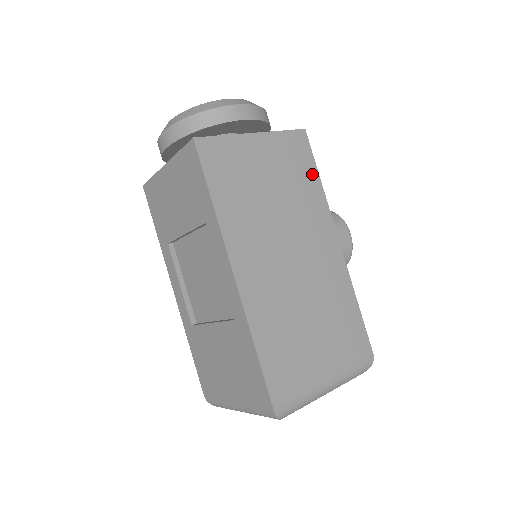
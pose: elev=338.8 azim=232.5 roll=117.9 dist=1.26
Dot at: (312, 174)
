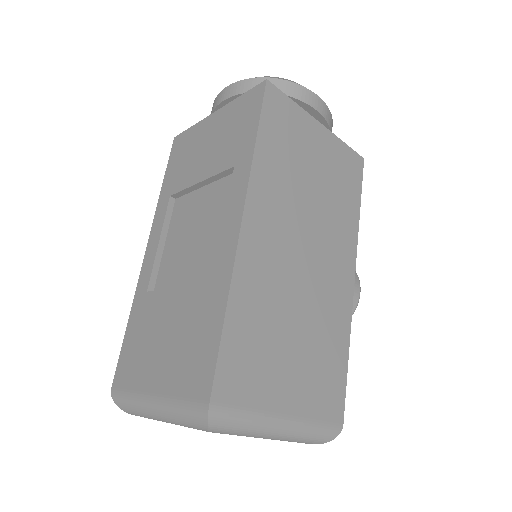
Dot at: (355, 199)
